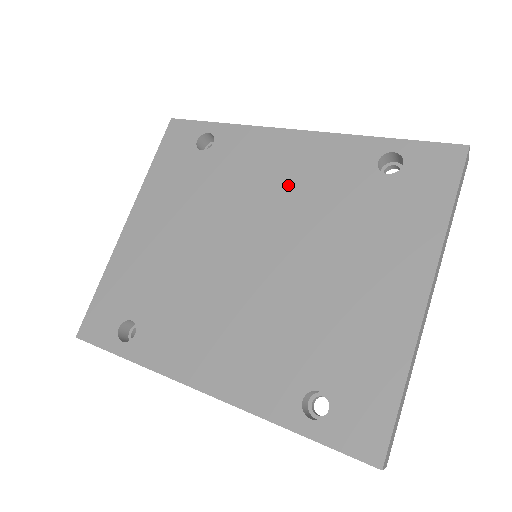
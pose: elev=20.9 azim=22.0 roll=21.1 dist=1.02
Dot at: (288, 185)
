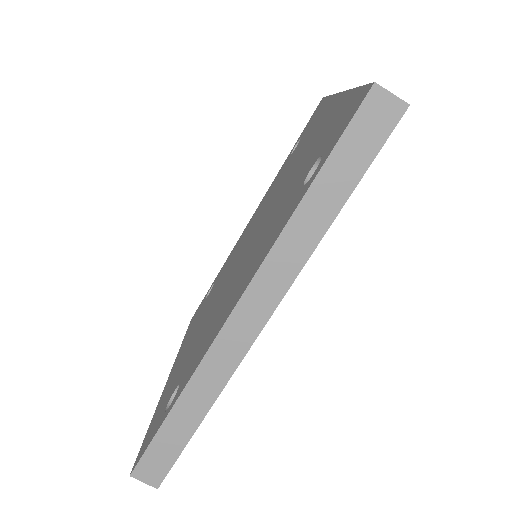
Dot at: (255, 220)
